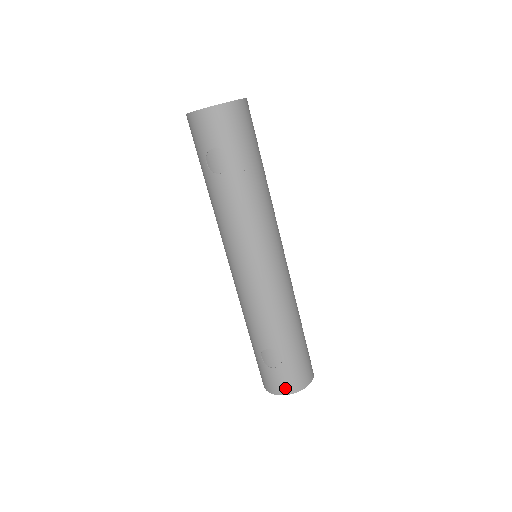
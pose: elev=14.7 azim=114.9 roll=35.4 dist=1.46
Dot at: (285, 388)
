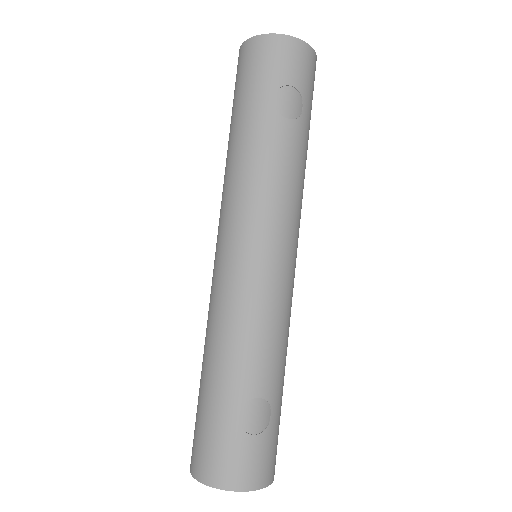
Dot at: (259, 476)
